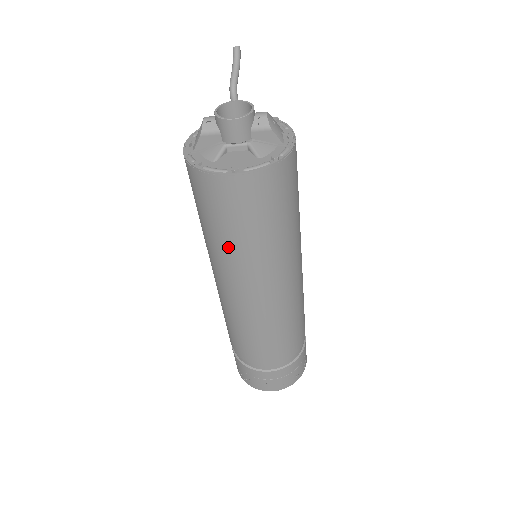
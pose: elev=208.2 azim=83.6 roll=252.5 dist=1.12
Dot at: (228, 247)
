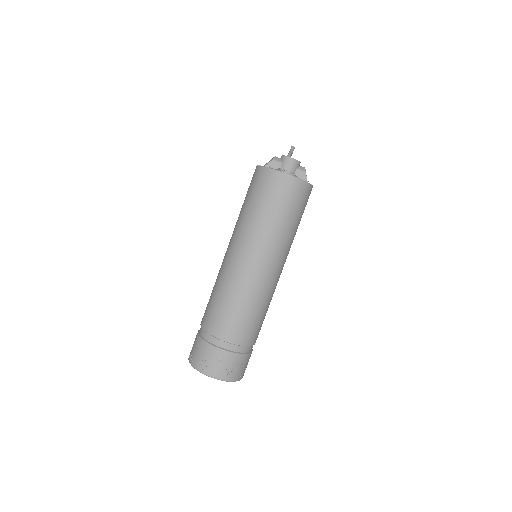
Dot at: (259, 221)
